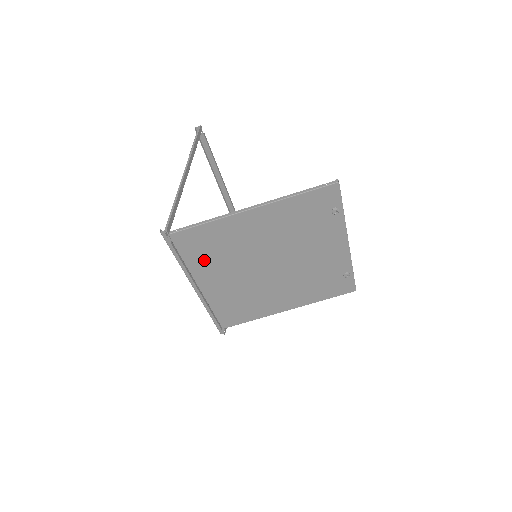
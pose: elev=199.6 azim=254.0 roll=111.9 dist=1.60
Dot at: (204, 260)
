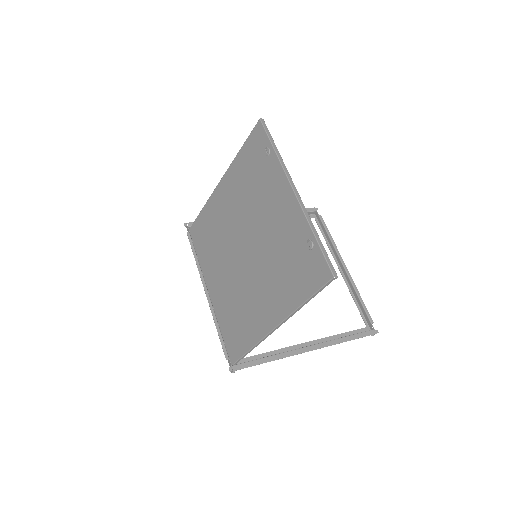
Dot at: (208, 252)
